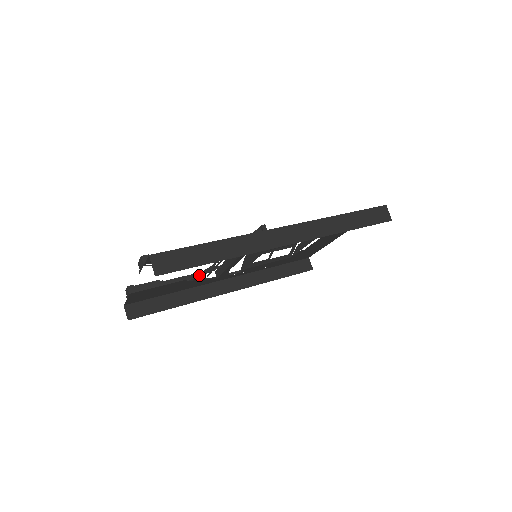
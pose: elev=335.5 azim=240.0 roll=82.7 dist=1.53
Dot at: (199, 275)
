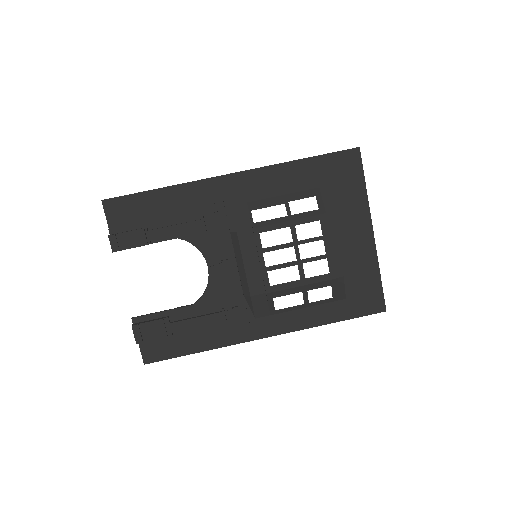
Dot at: occluded
